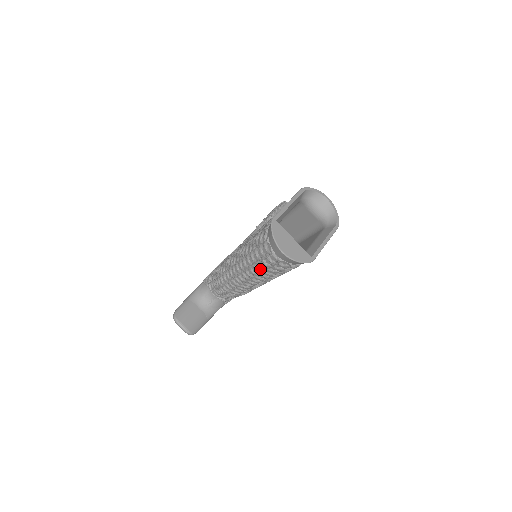
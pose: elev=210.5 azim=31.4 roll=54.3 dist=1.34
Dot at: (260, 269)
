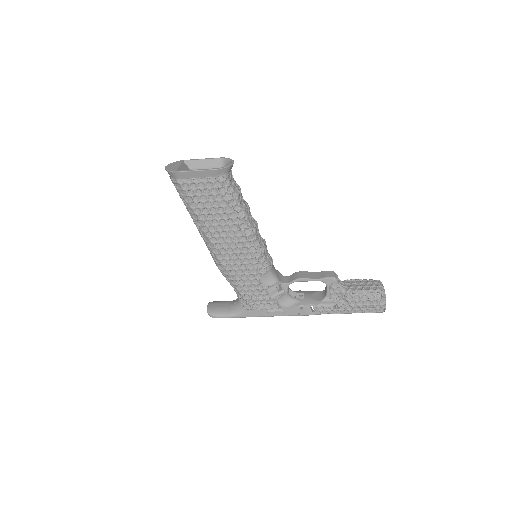
Dot at: occluded
